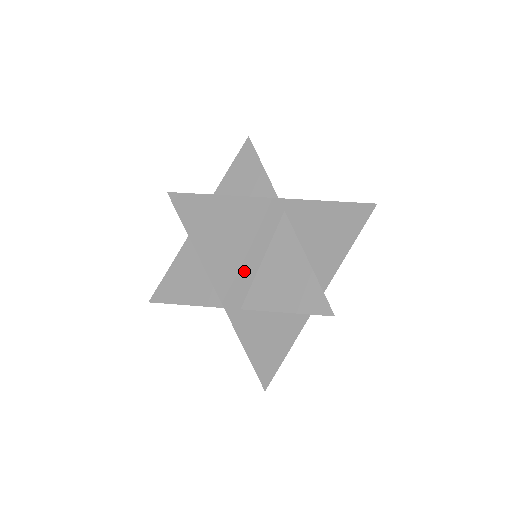
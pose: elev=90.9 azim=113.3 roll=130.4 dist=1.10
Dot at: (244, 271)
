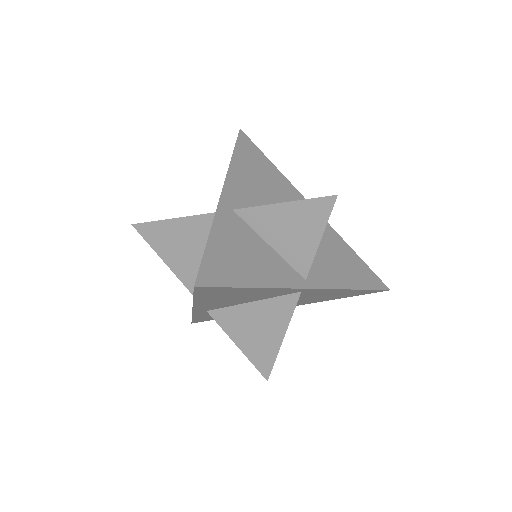
Dot at: (229, 304)
